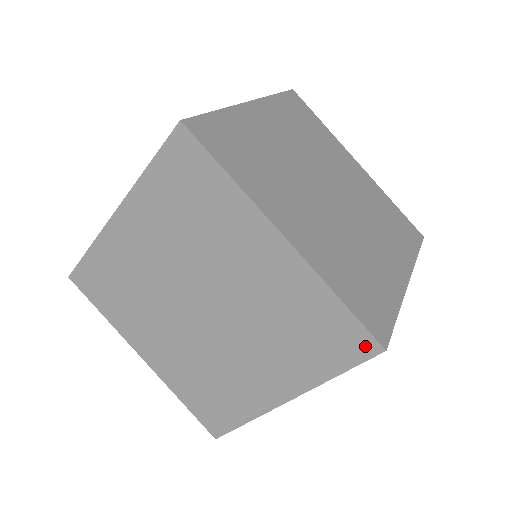
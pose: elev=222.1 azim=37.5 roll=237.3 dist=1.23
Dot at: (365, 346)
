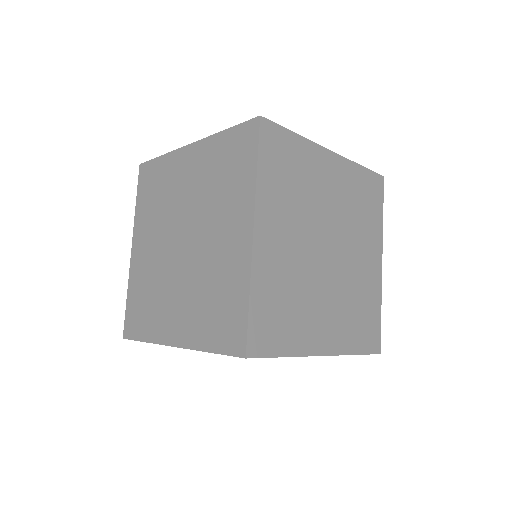
Dot at: occluded
